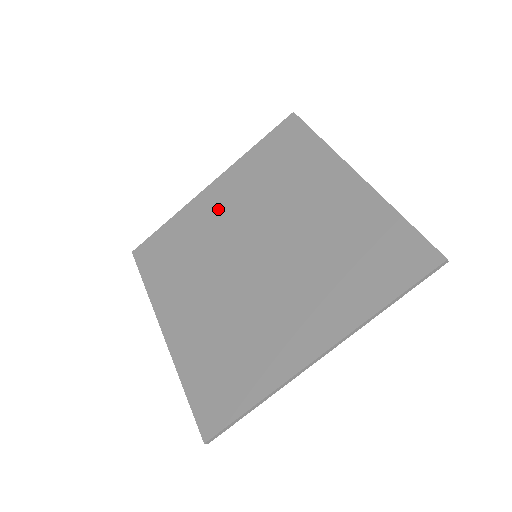
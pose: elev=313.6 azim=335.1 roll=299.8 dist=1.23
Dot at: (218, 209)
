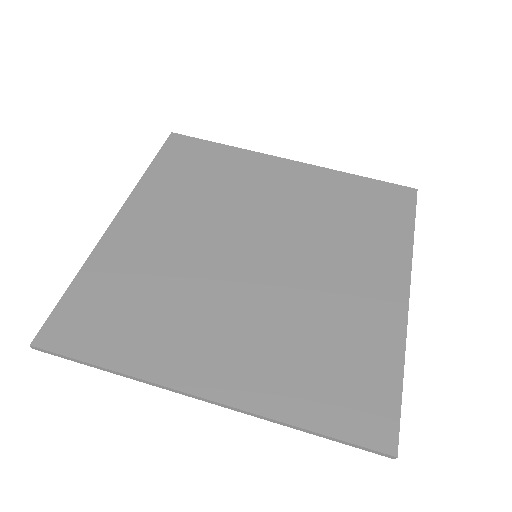
Dot at: (157, 235)
